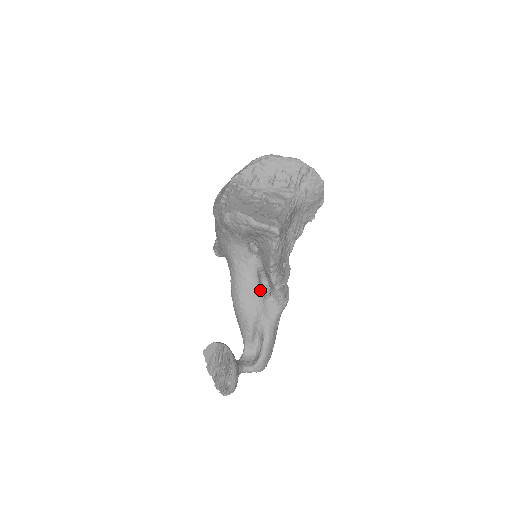
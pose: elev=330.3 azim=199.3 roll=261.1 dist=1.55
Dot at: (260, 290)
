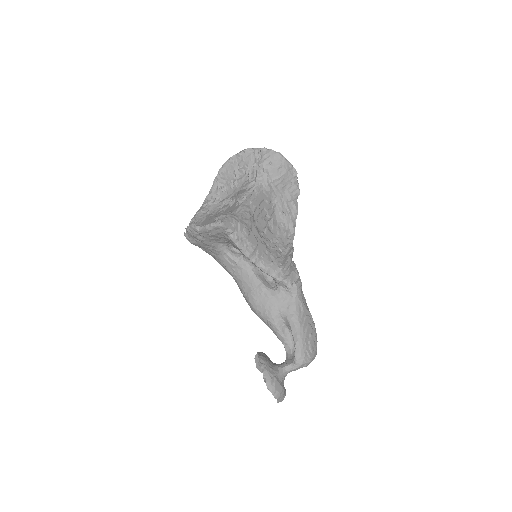
Dot at: (263, 285)
